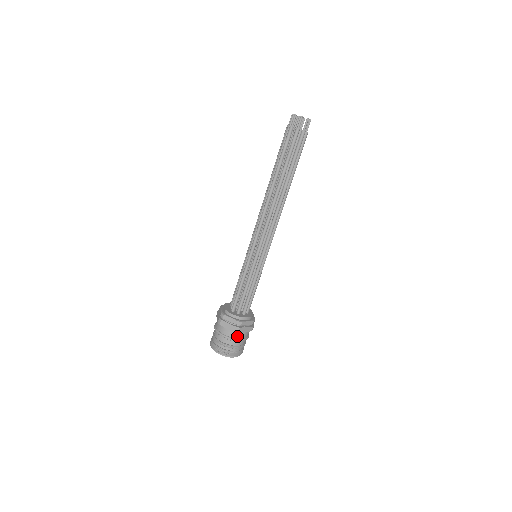
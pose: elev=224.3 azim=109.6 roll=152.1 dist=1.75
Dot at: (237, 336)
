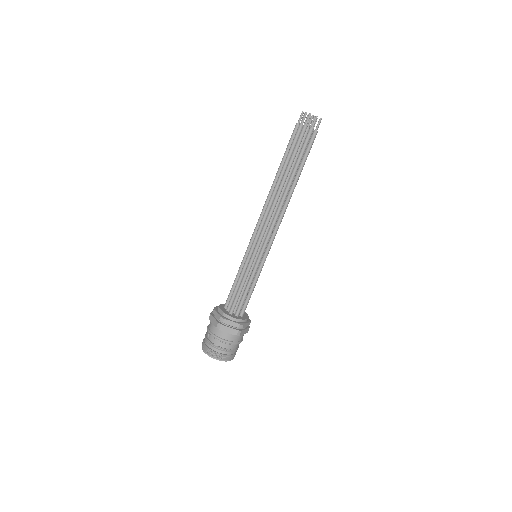
Dot at: (236, 339)
